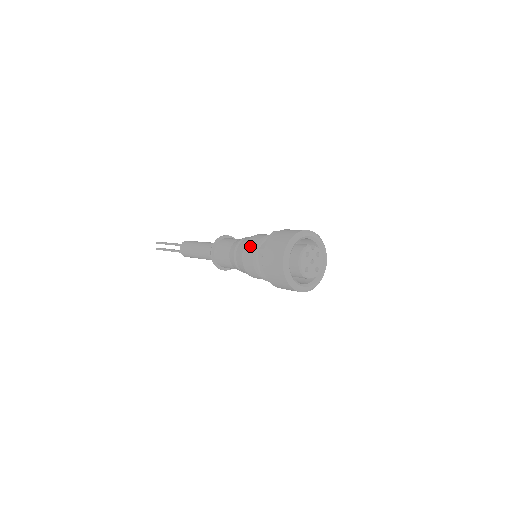
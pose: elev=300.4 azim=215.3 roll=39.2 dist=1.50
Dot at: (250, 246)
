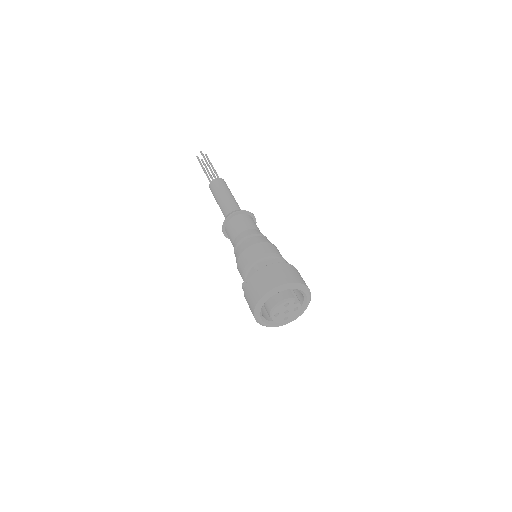
Dot at: (254, 251)
